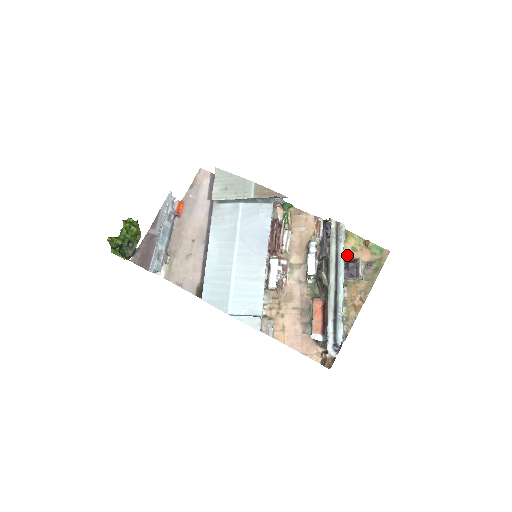
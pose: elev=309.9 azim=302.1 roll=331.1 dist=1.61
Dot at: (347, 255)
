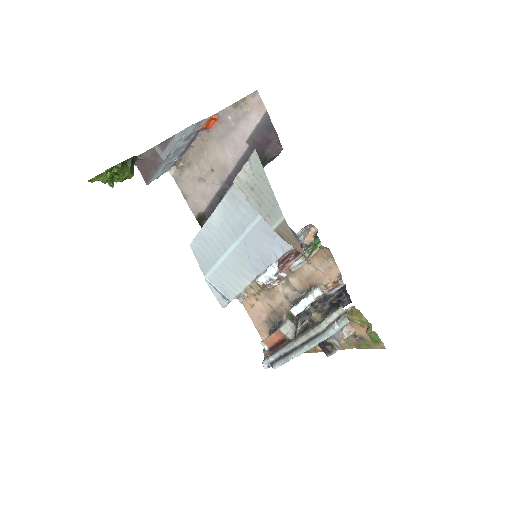
Dot at: occluded
